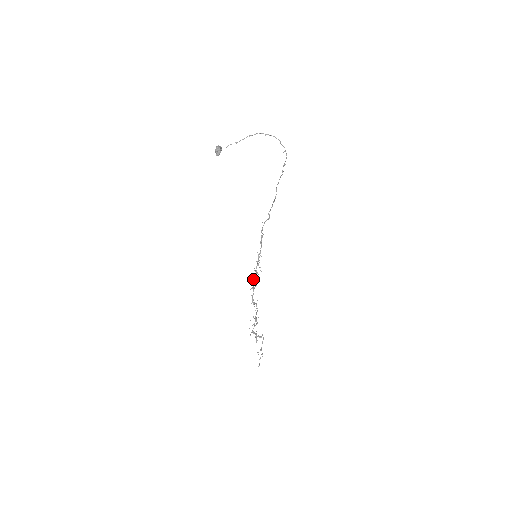
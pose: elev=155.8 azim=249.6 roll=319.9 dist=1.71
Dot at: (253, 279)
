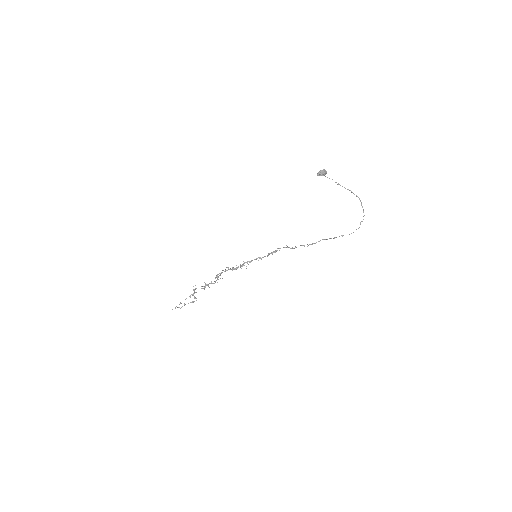
Dot at: occluded
